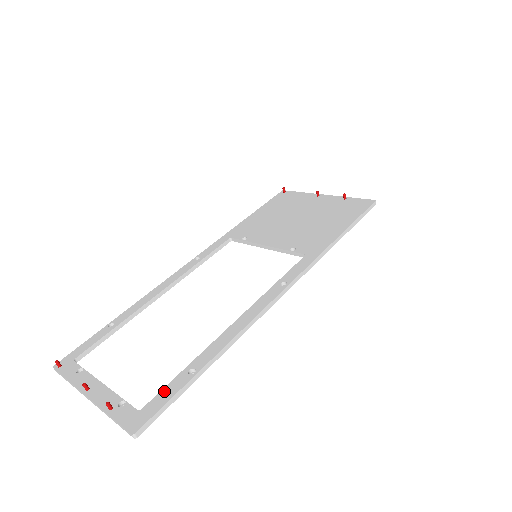
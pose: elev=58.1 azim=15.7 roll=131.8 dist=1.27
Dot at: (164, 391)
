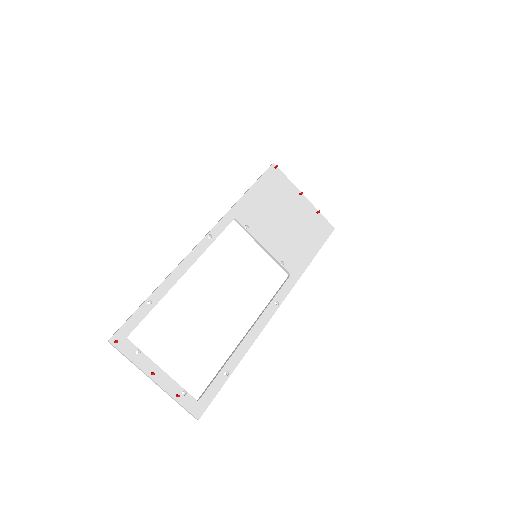
Dot at: (211, 387)
